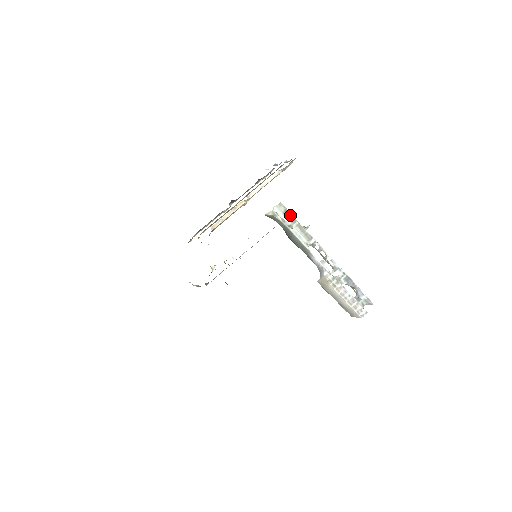
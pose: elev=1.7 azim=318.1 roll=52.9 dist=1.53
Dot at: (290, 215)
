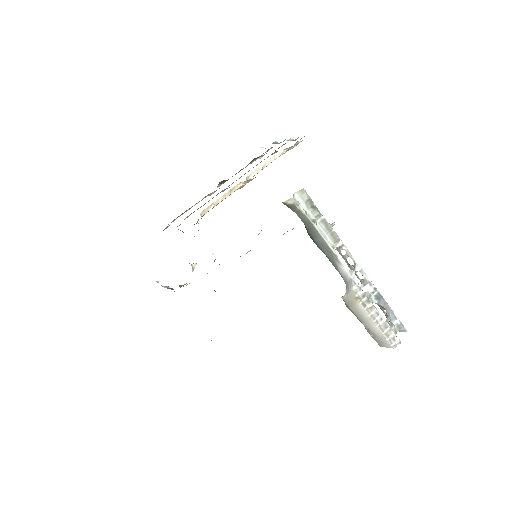
Dot at: (314, 206)
